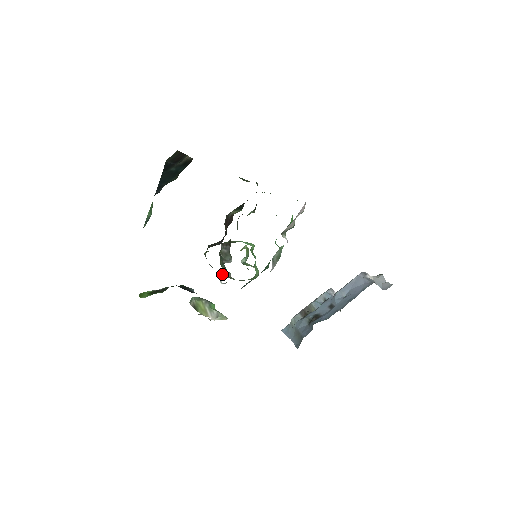
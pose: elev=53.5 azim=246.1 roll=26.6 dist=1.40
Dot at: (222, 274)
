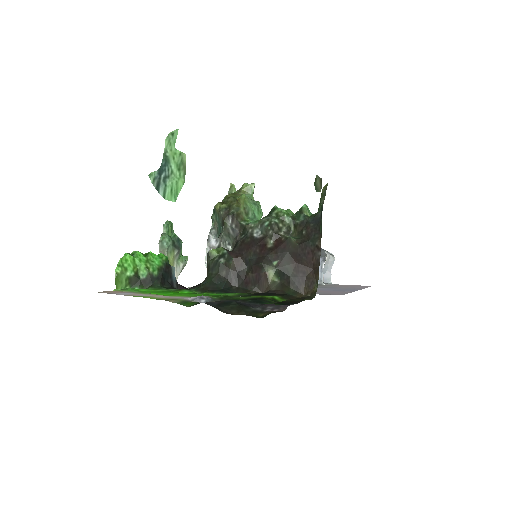
Dot at: occluded
